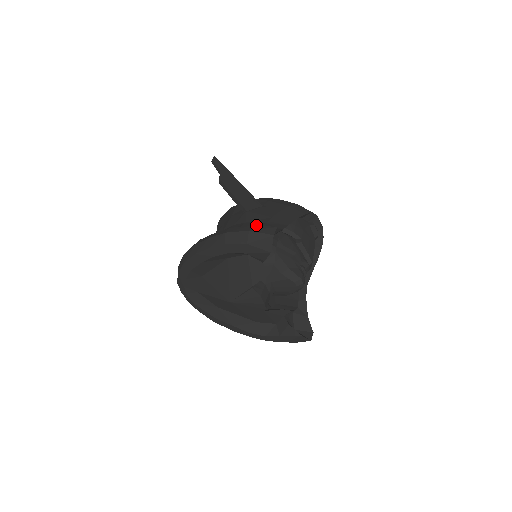
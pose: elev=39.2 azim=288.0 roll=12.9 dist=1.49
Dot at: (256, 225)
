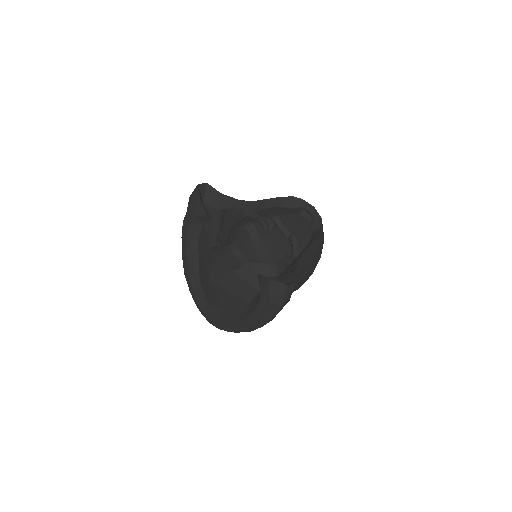
Dot at: occluded
